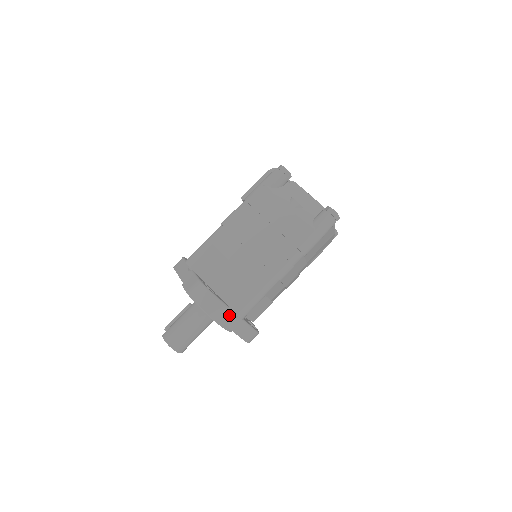
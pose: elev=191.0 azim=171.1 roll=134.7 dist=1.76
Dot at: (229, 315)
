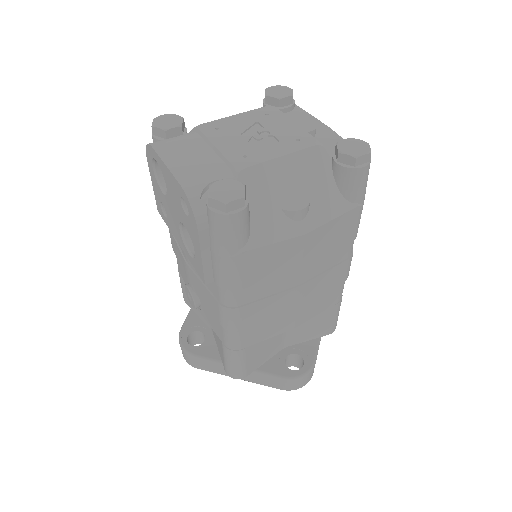
Dot at: occluded
